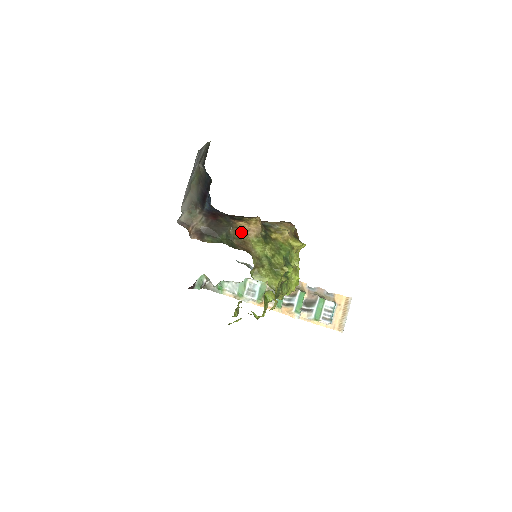
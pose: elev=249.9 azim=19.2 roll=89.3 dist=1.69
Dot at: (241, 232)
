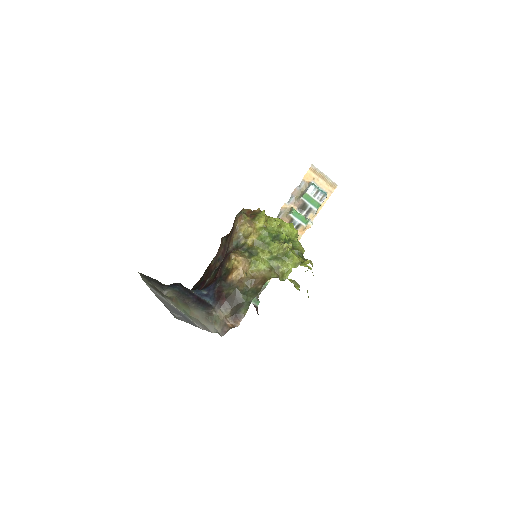
Dot at: (243, 279)
